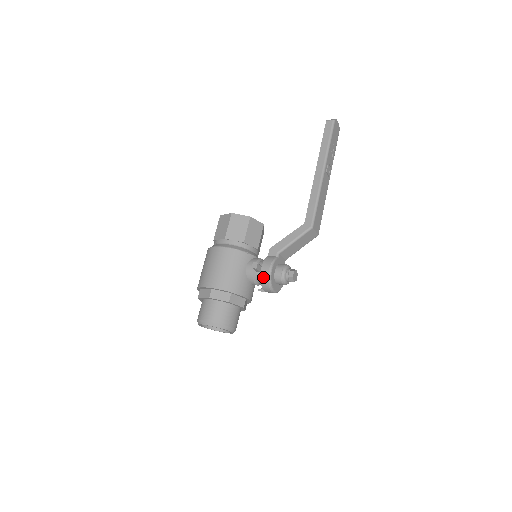
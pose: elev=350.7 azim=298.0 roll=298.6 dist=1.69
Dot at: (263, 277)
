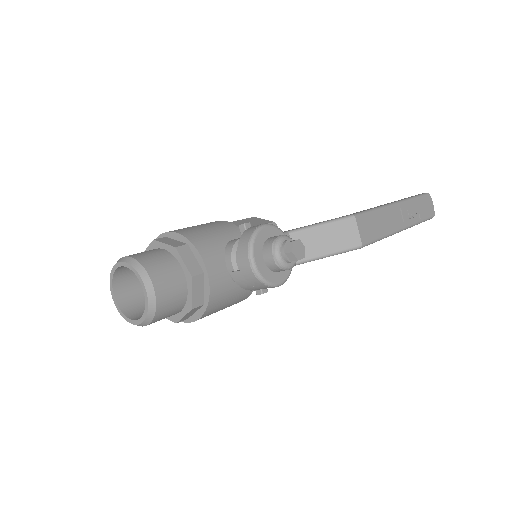
Dot at: (247, 232)
